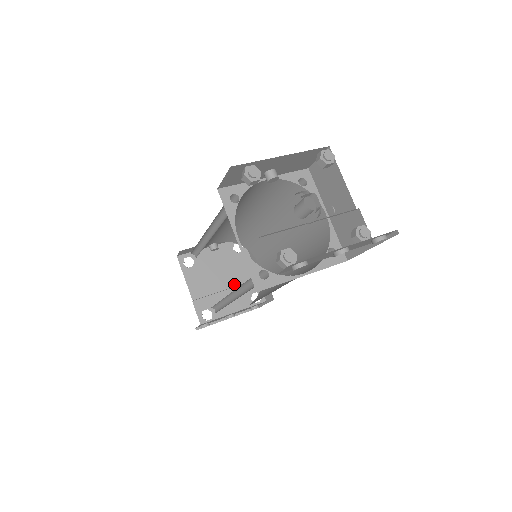
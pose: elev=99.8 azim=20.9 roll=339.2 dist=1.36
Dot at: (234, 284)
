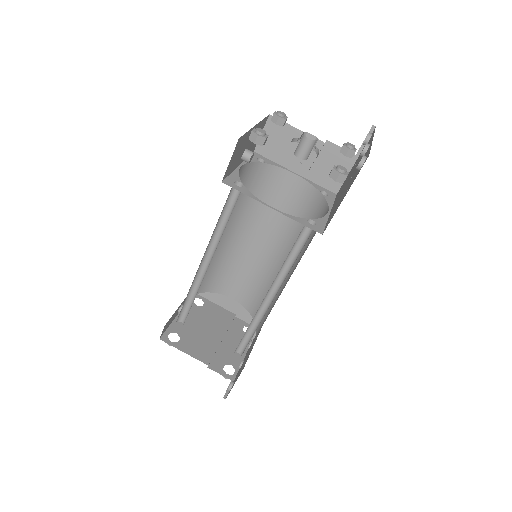
Dot at: (224, 331)
